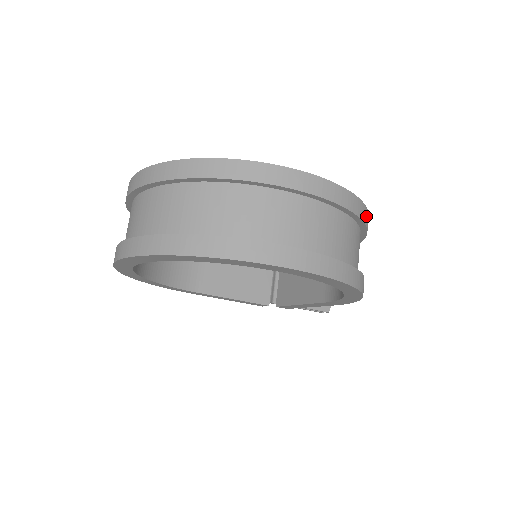
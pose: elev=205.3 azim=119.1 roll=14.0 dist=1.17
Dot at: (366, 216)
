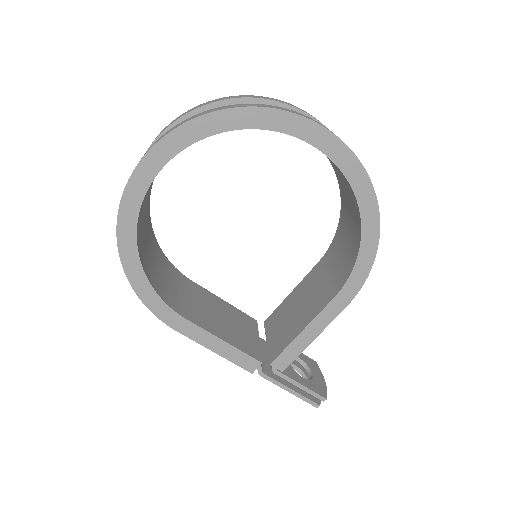
Dot at: occluded
